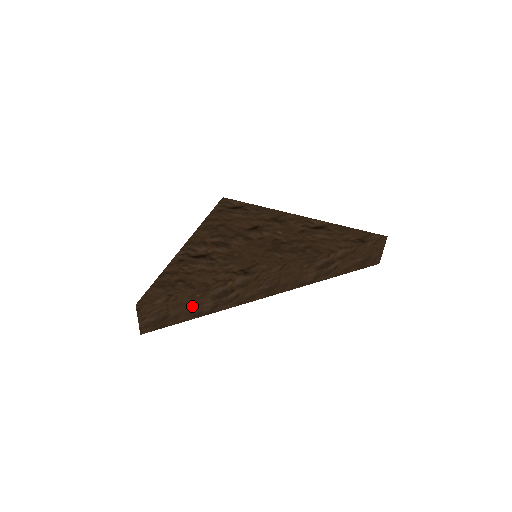
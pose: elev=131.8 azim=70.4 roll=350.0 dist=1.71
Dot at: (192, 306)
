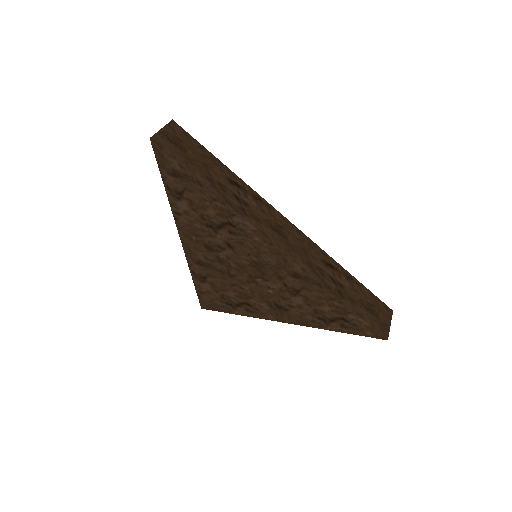
Dot at: (207, 170)
